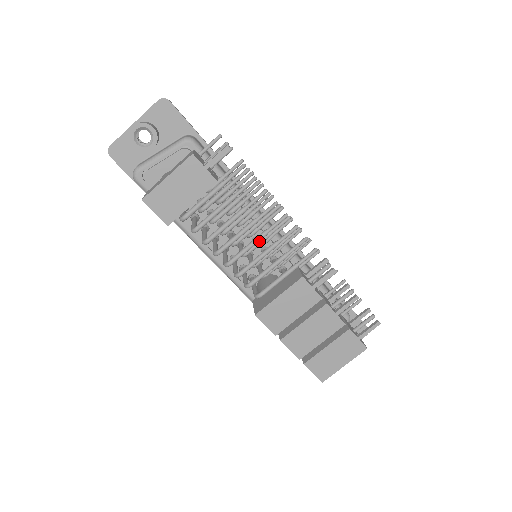
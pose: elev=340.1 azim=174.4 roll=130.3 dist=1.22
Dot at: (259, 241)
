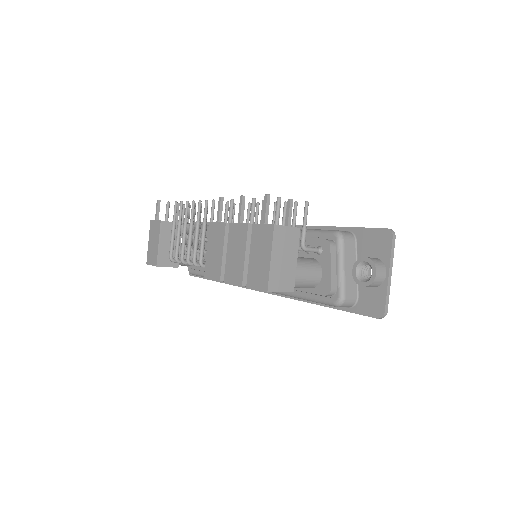
Dot at: occluded
